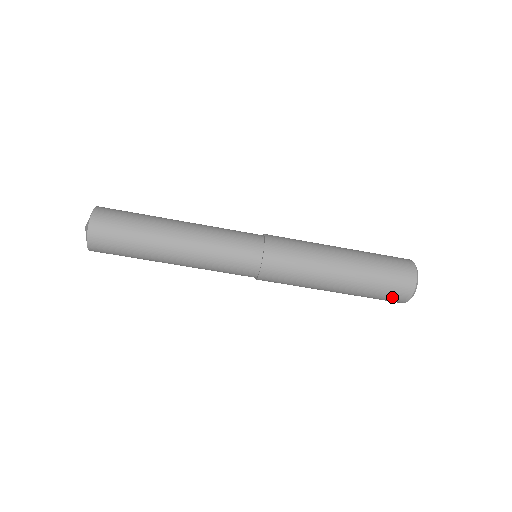
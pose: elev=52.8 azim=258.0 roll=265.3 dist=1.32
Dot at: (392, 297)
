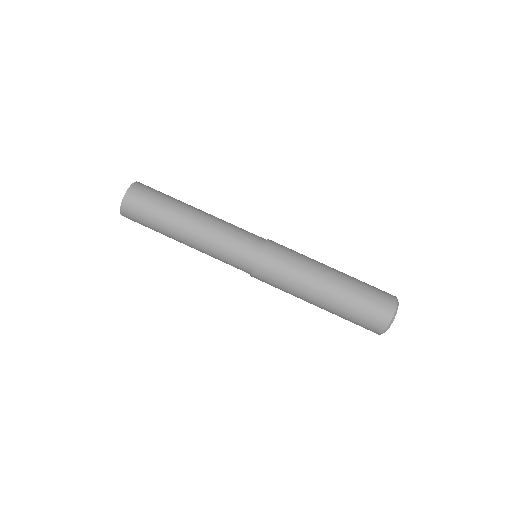
Dot at: (373, 317)
